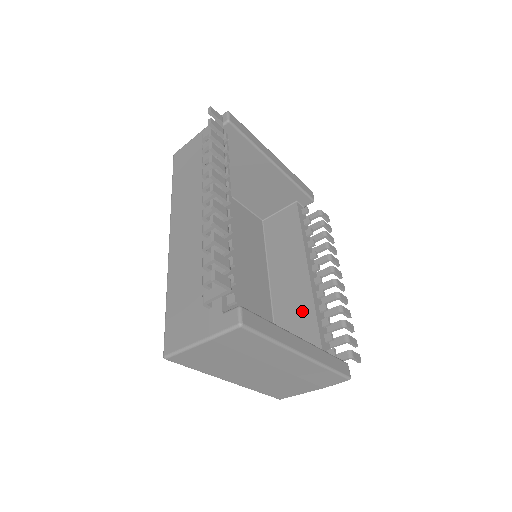
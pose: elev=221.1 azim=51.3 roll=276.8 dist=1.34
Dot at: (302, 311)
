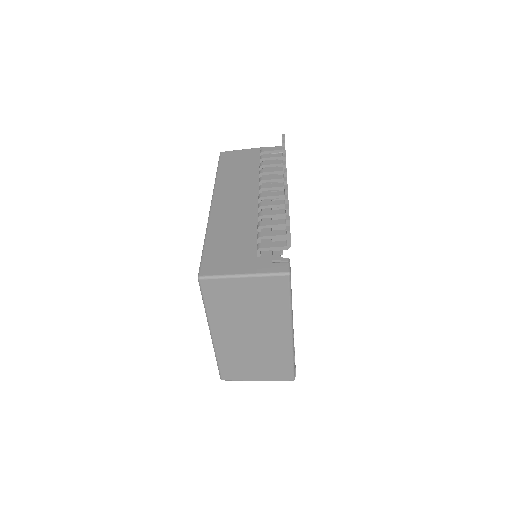
Dot at: occluded
